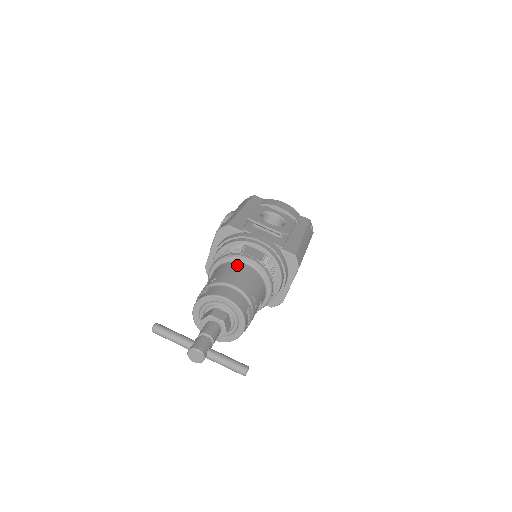
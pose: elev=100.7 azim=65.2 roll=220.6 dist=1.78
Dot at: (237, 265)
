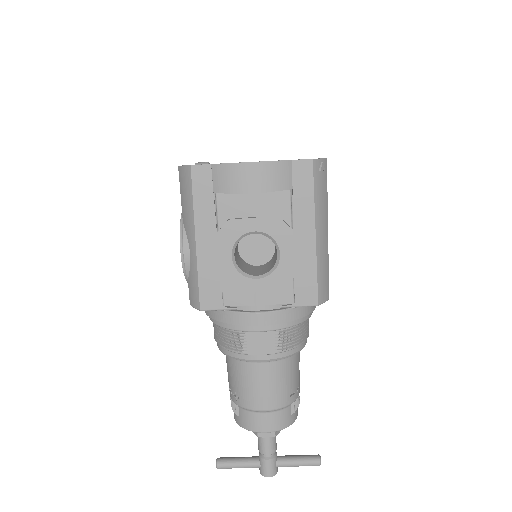
Dot at: (251, 370)
